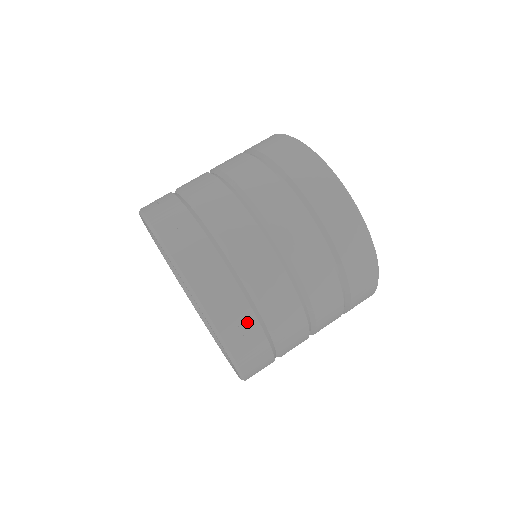
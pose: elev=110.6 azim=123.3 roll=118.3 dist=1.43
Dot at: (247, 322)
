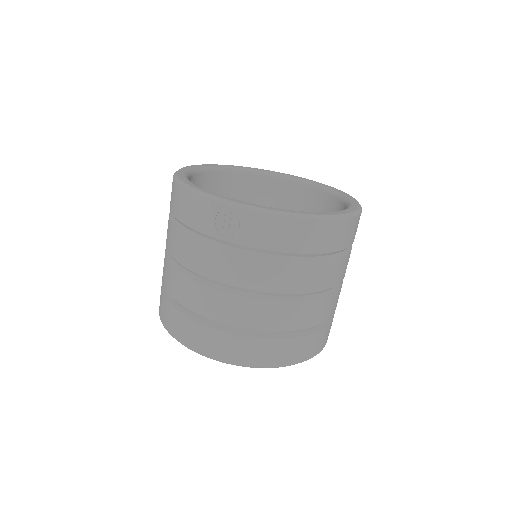
Dot at: occluded
